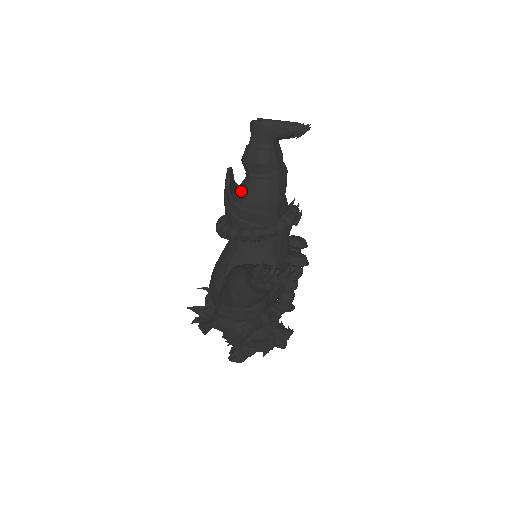
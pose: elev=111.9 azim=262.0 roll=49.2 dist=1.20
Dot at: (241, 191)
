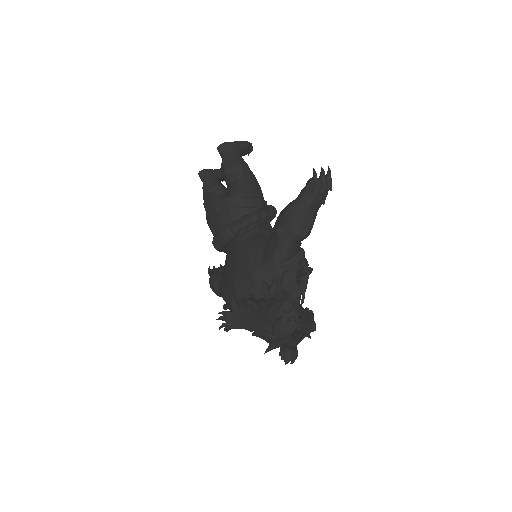
Dot at: (236, 189)
